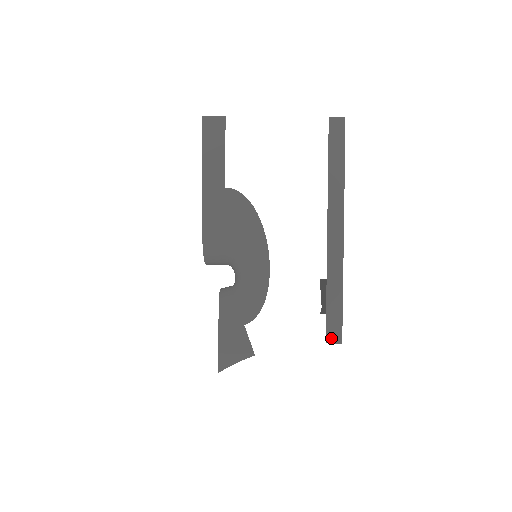
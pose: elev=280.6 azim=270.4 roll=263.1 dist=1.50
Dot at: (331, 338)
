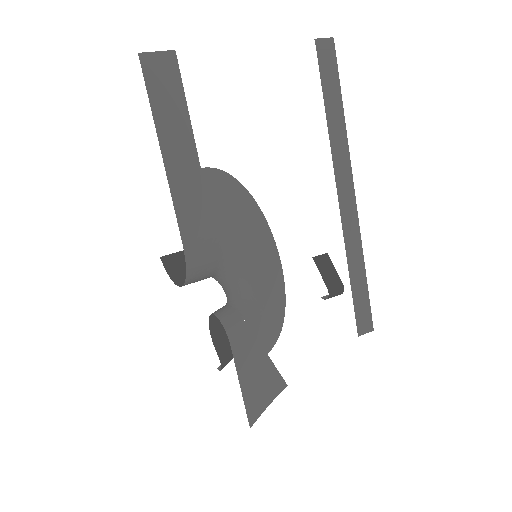
Dot at: (362, 329)
